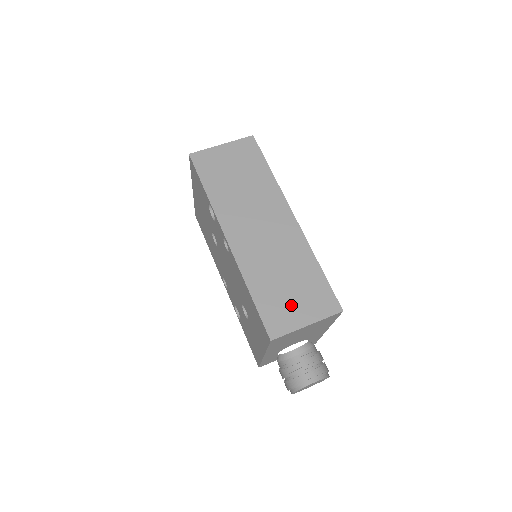
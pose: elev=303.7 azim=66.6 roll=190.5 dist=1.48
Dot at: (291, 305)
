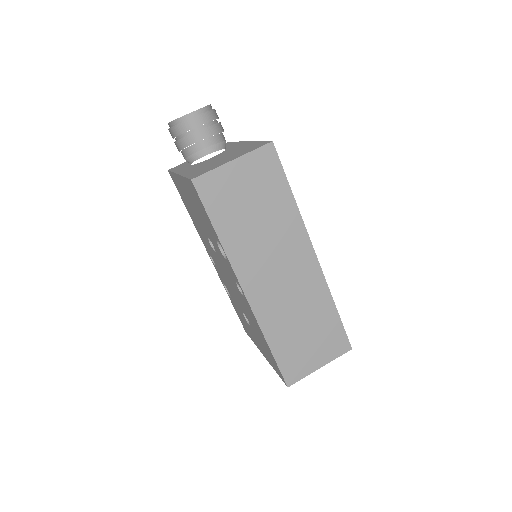
Dot at: (307, 352)
